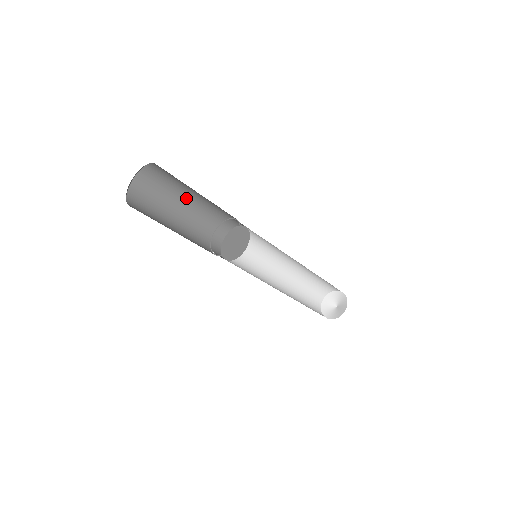
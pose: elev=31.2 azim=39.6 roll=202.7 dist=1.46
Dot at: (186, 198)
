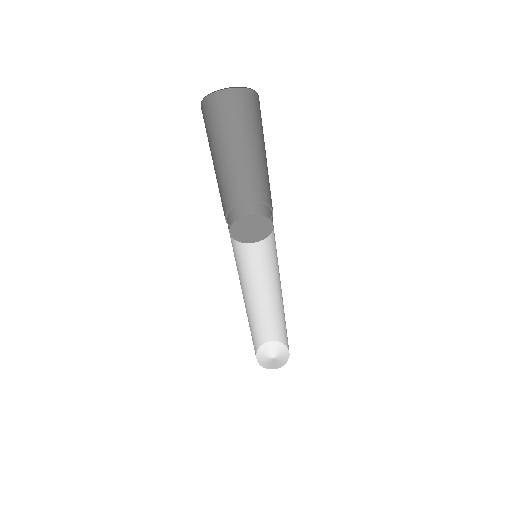
Dot at: (229, 154)
